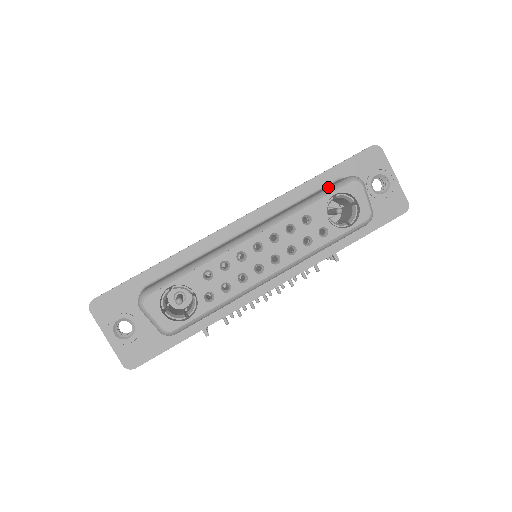
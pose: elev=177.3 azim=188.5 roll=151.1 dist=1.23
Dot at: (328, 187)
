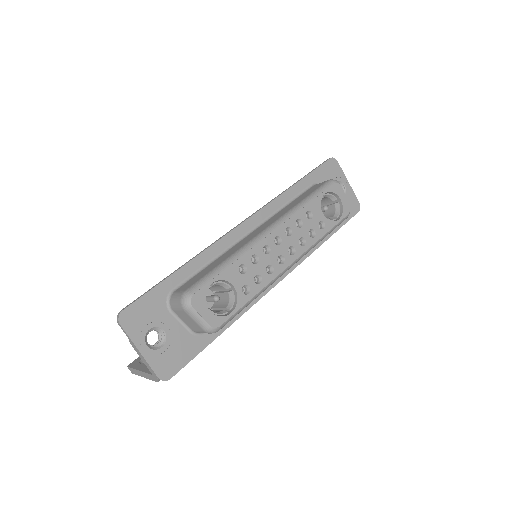
Dot at: (316, 189)
